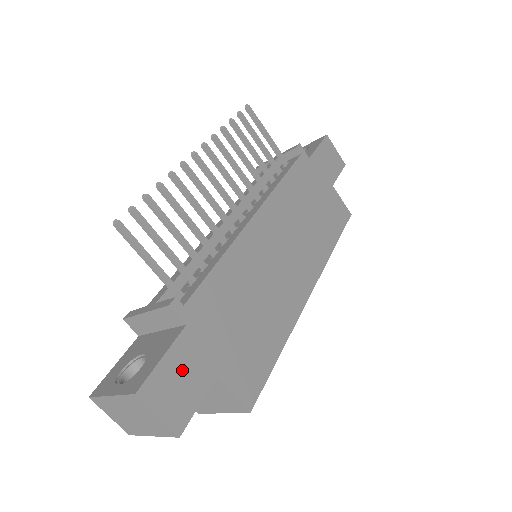
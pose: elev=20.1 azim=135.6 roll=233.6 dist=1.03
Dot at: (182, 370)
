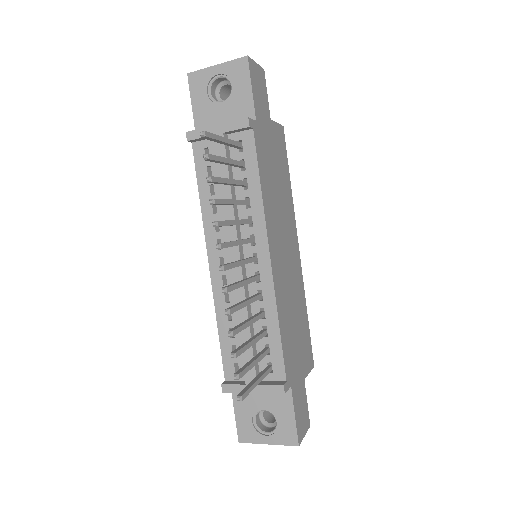
Dot at: (299, 405)
